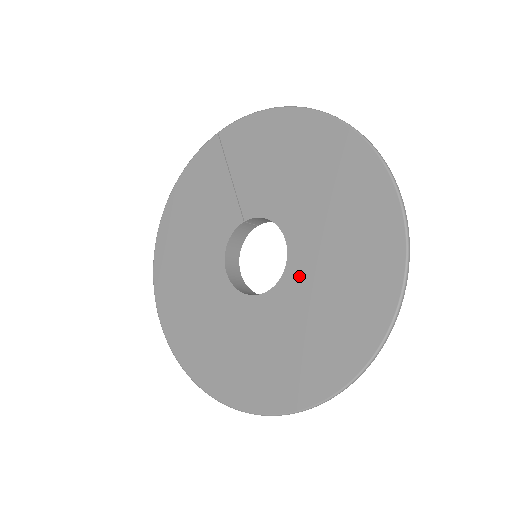
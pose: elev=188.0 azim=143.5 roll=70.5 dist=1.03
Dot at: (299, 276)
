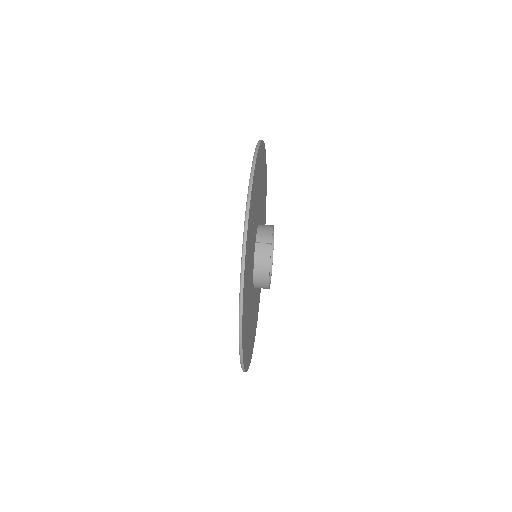
Dot at: occluded
